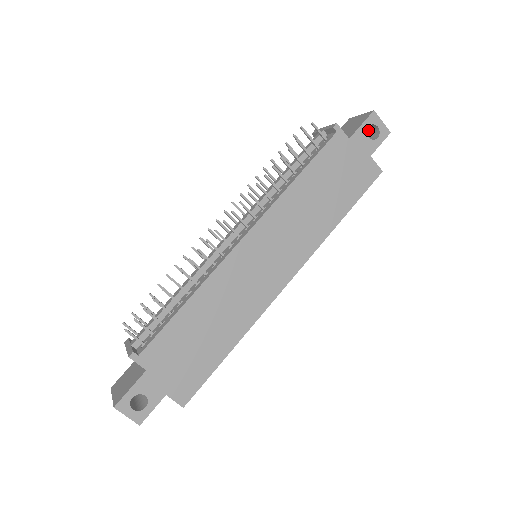
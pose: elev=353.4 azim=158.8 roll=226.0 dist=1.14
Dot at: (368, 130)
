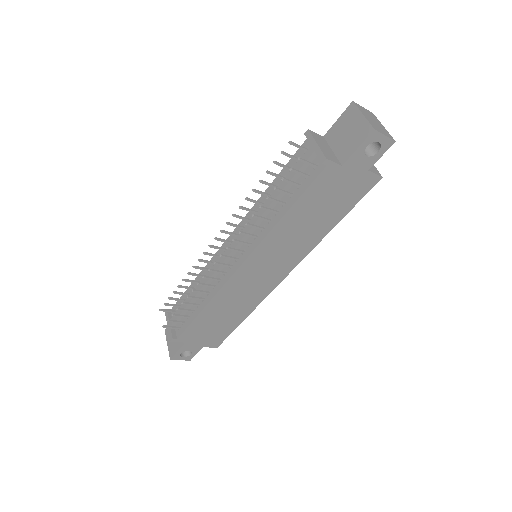
Dot at: occluded
